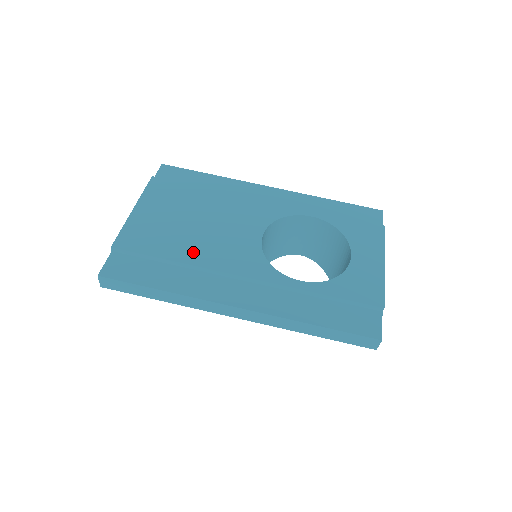
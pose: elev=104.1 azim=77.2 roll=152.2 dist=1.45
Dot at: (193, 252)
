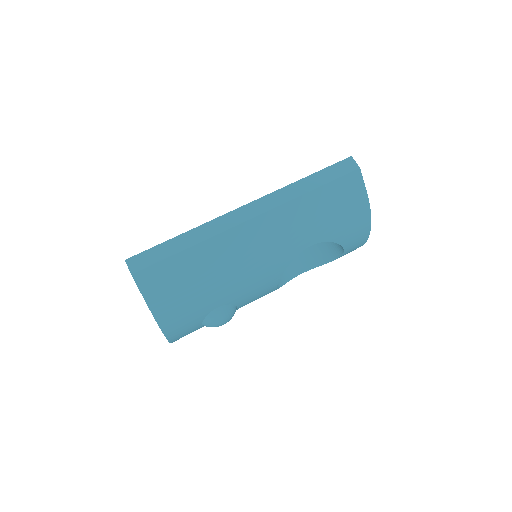
Dot at: occluded
